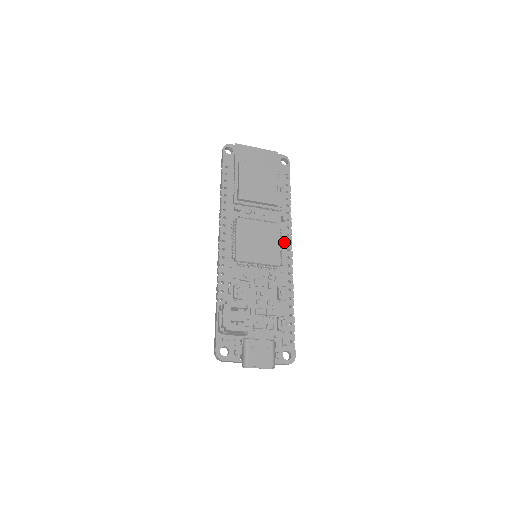
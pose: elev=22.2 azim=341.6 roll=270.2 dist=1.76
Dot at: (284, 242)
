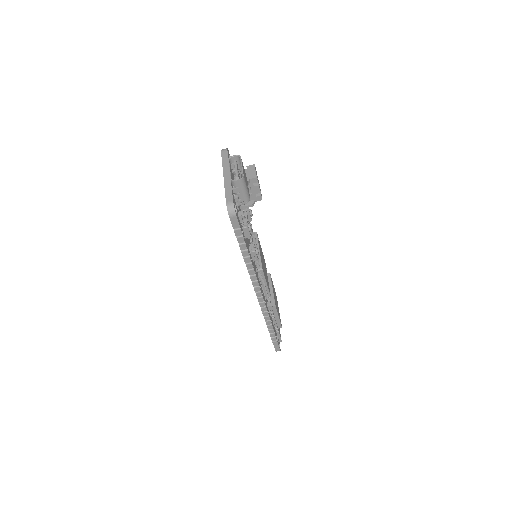
Dot at: (263, 293)
